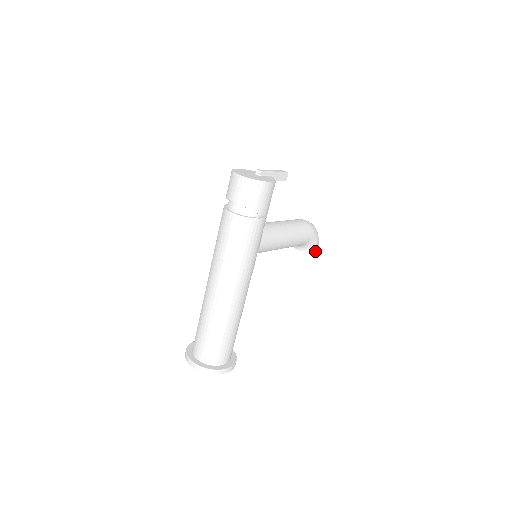
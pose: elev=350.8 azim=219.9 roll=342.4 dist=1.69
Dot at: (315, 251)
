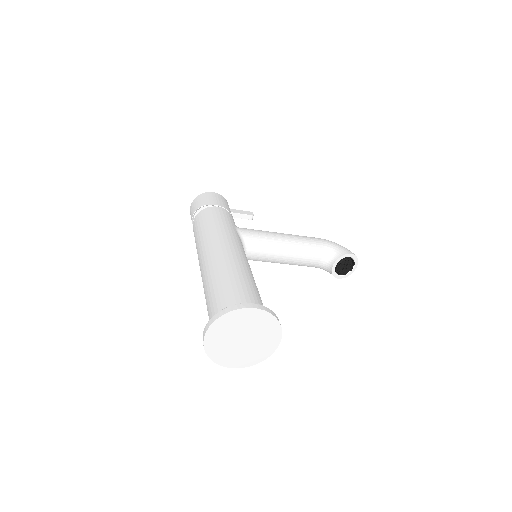
Dot at: (349, 254)
